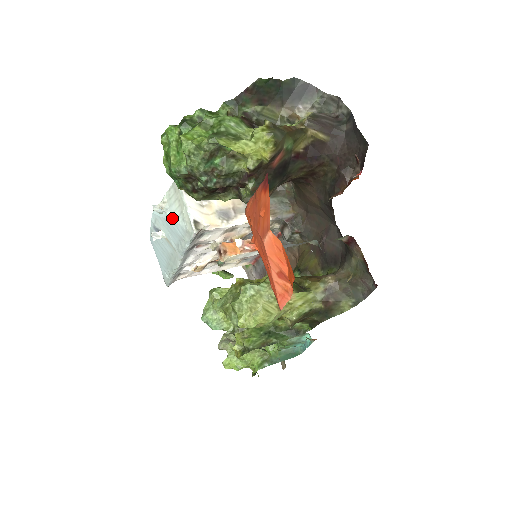
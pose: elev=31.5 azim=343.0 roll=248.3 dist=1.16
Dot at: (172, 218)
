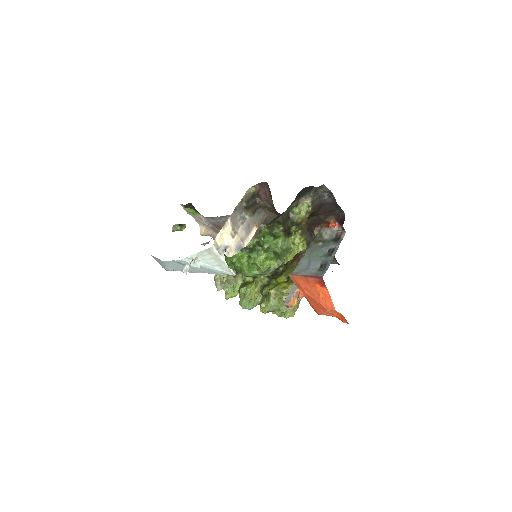
Dot at: (208, 266)
